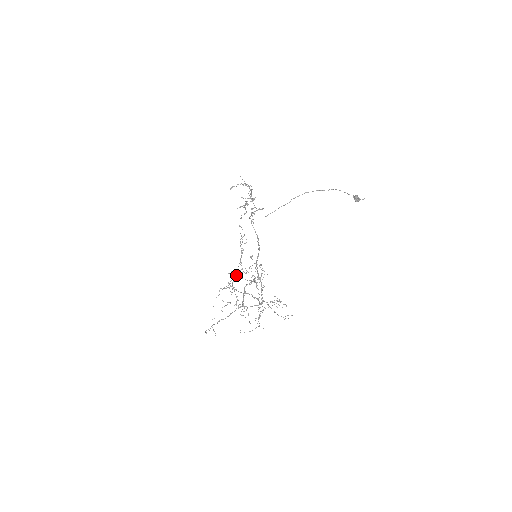
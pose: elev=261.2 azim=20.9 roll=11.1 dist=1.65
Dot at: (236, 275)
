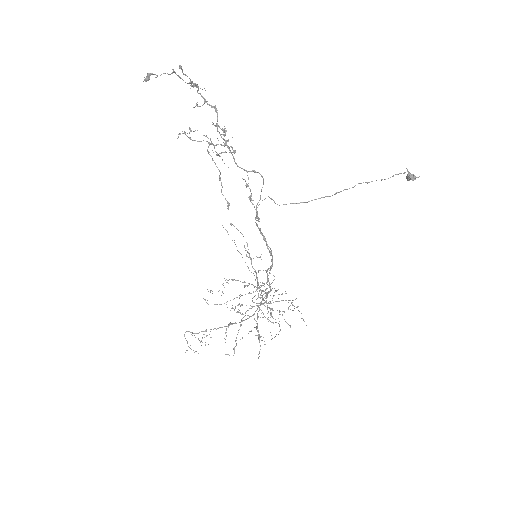
Dot at: occluded
